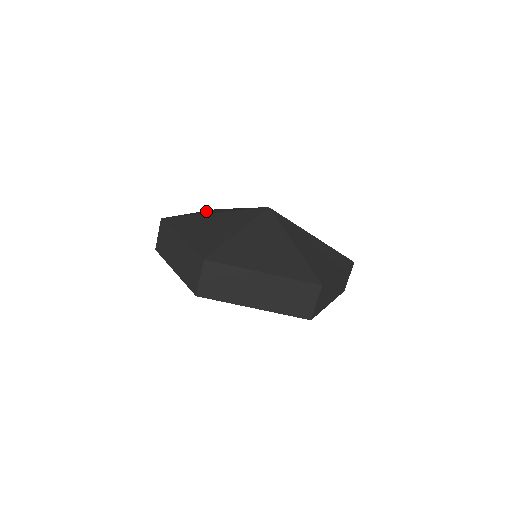
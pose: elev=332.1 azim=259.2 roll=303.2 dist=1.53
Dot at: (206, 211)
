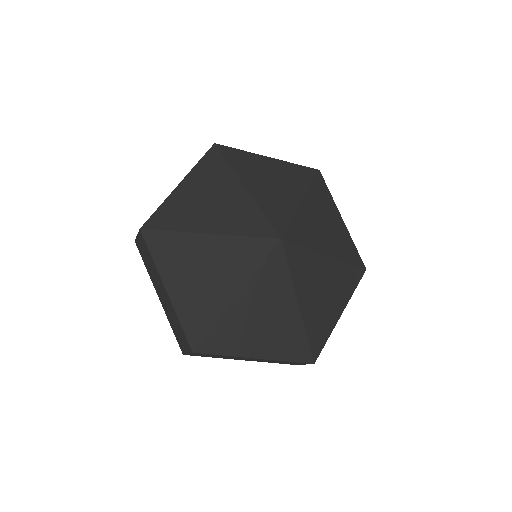
Dot at: (200, 179)
